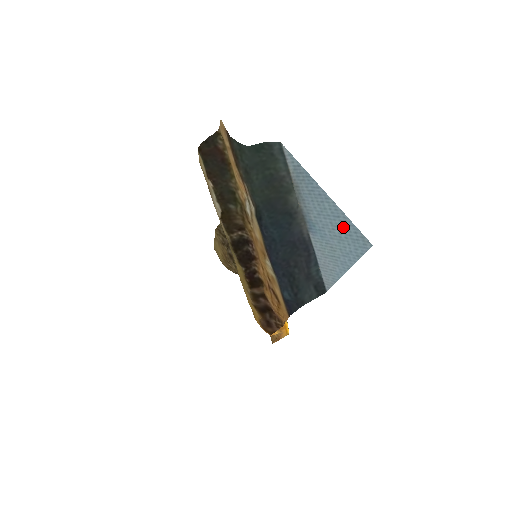
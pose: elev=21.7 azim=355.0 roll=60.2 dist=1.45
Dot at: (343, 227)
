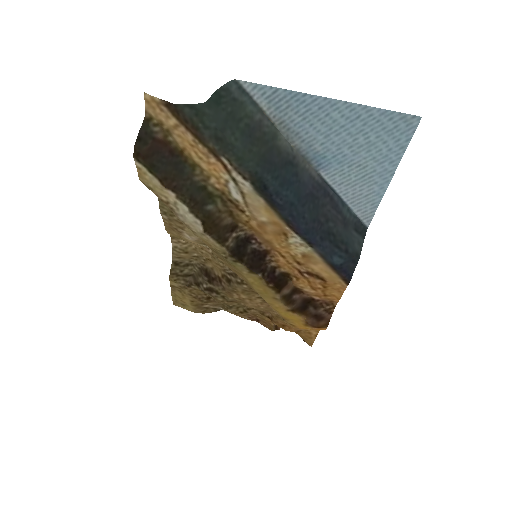
Dot at: (369, 126)
